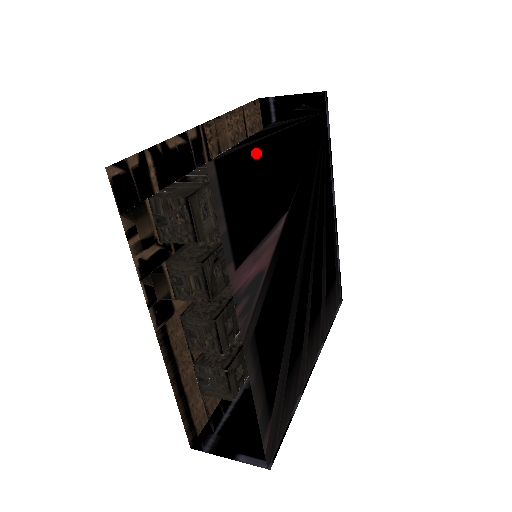
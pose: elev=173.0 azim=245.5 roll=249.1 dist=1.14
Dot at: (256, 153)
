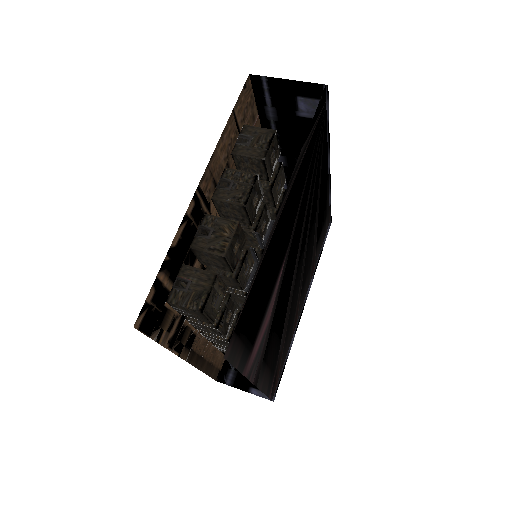
Dot at: (259, 276)
